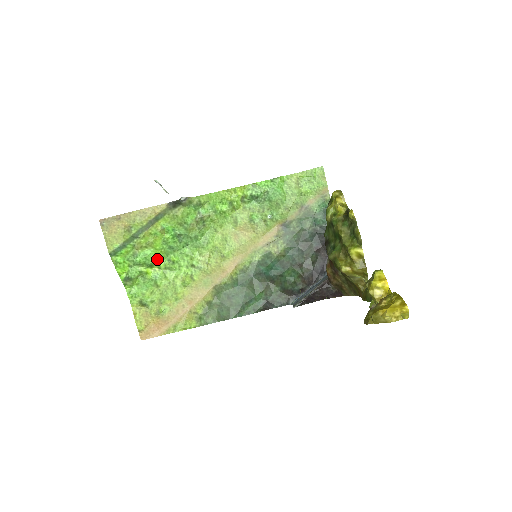
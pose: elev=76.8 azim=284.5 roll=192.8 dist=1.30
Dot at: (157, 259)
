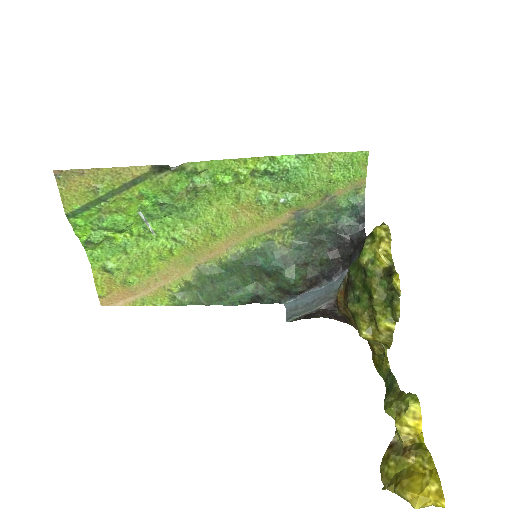
Dot at: (129, 225)
